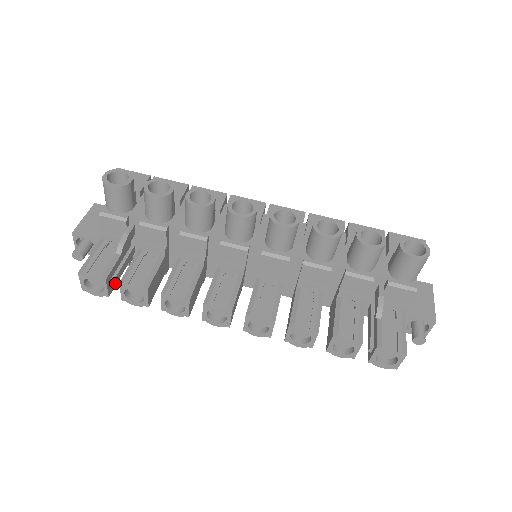
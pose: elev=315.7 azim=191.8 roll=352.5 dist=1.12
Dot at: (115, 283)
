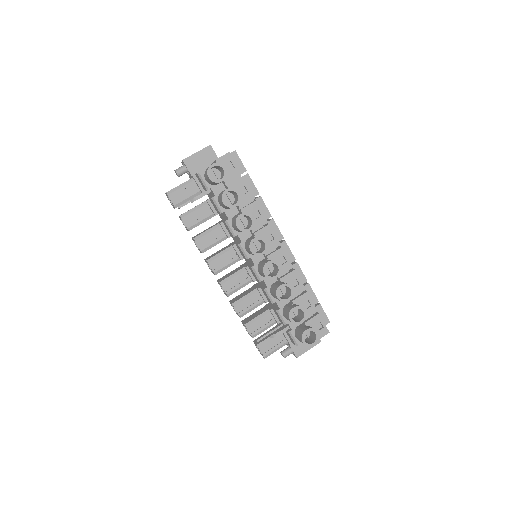
Dot at: occluded
